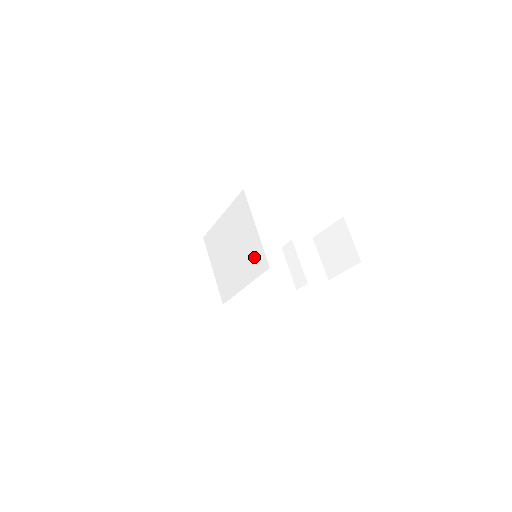
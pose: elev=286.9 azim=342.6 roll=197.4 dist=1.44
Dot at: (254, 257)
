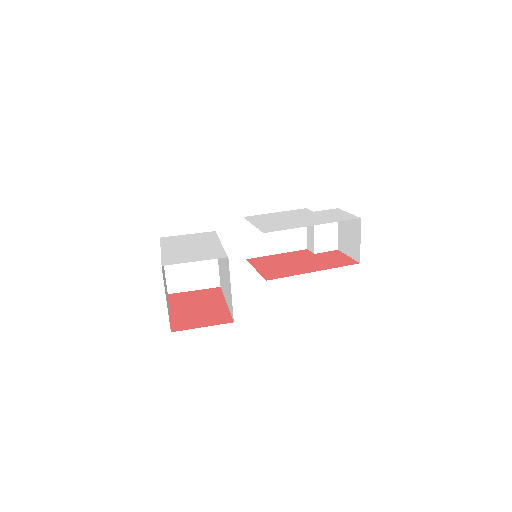
Dot at: (230, 301)
